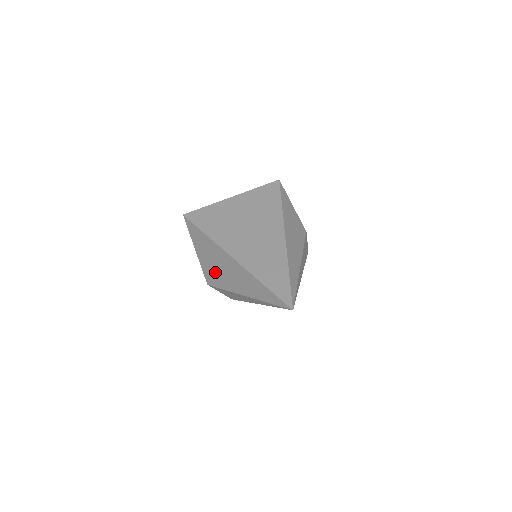
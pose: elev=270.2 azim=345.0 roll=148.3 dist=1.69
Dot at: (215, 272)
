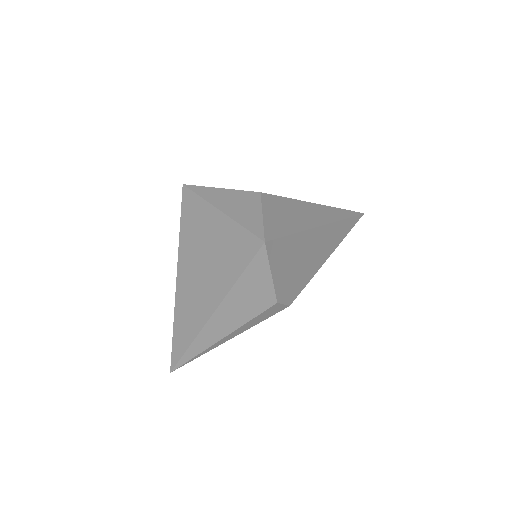
Dot at: occluded
